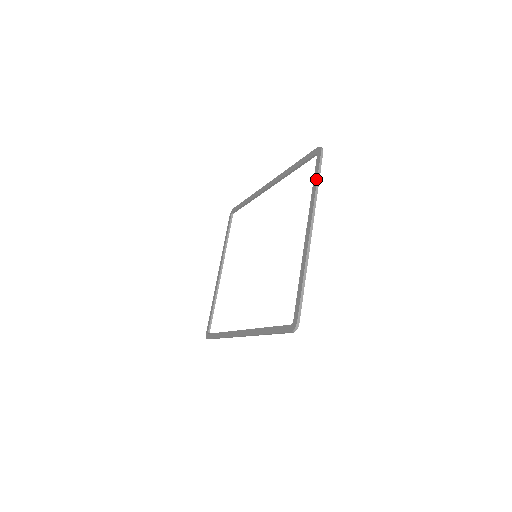
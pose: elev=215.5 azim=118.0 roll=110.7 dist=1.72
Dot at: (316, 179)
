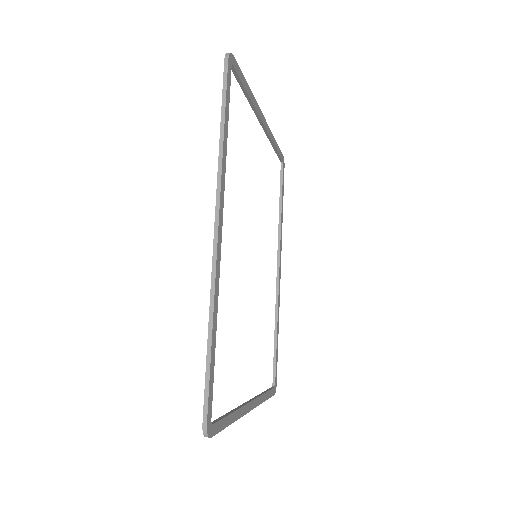
Dot at: occluded
